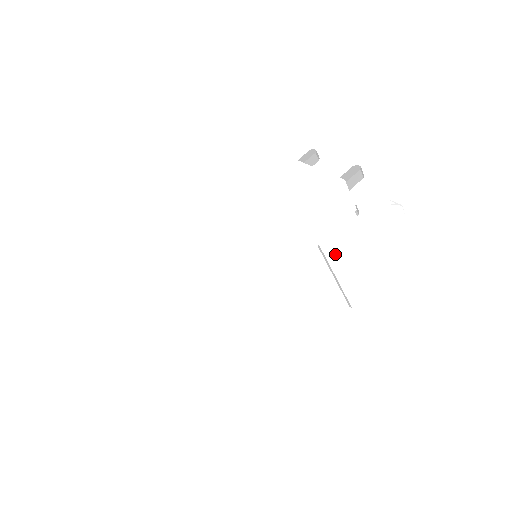
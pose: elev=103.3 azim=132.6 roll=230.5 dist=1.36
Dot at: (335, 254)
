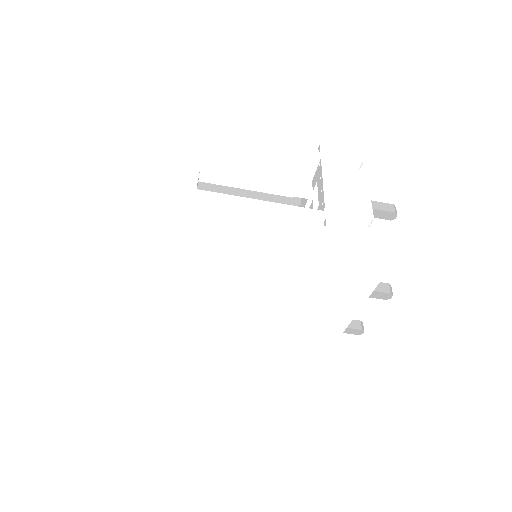
Dot at: occluded
